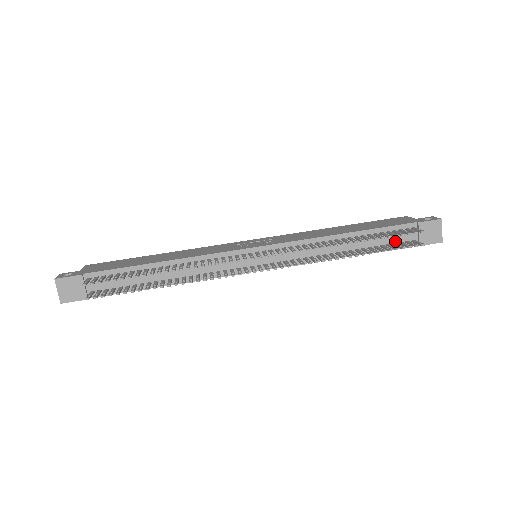
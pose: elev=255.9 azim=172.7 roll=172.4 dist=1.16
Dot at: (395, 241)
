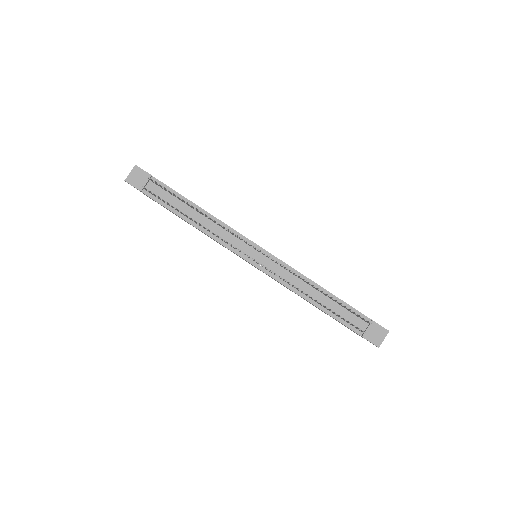
Dot at: (349, 320)
